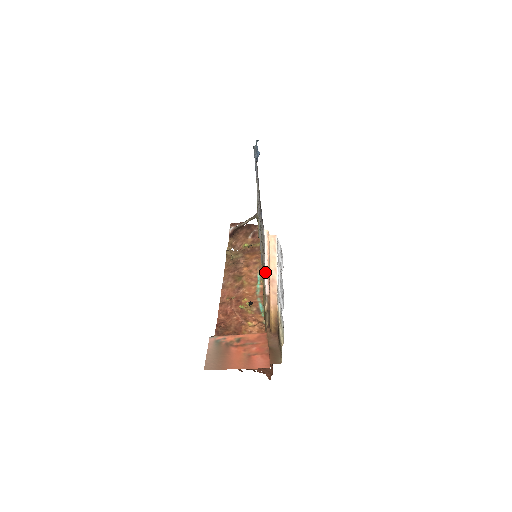
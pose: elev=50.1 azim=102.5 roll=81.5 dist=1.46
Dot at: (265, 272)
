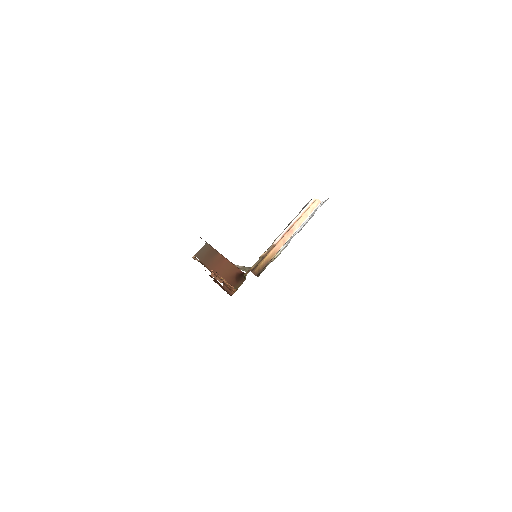
Dot at: (288, 227)
